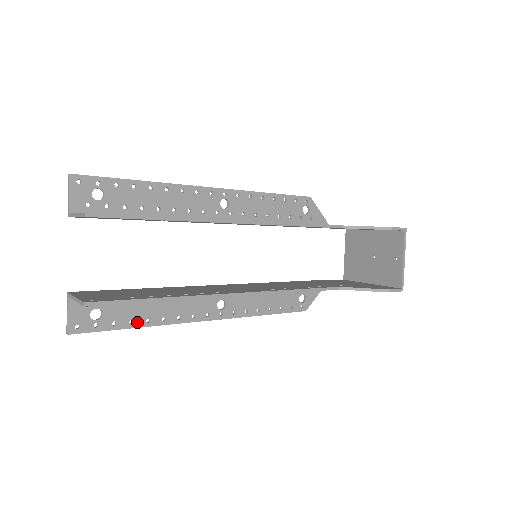
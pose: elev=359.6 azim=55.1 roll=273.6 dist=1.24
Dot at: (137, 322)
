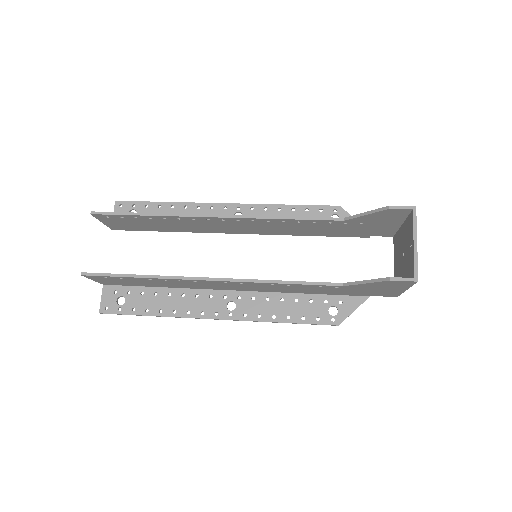
Dot at: (151, 311)
